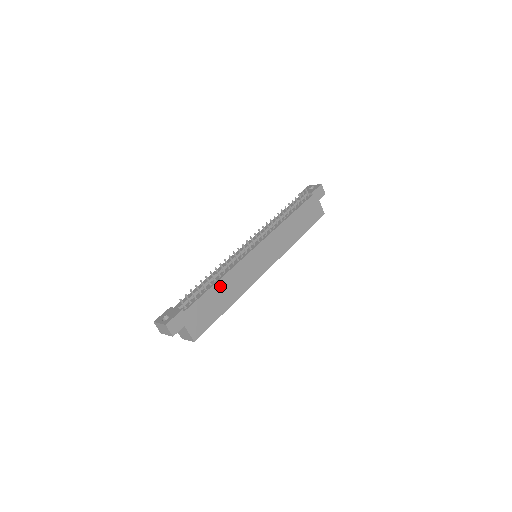
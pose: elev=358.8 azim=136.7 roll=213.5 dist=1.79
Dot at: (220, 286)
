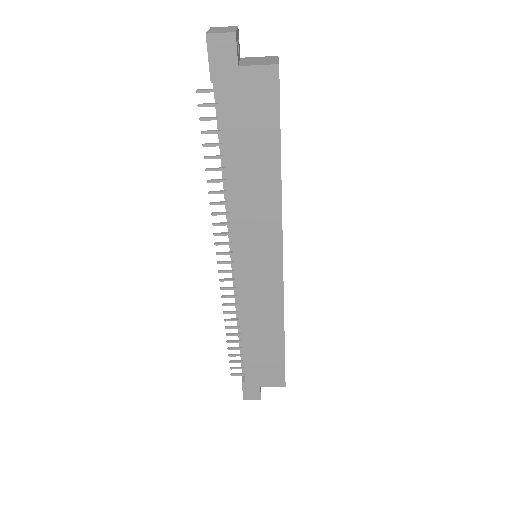
Dot at: (249, 337)
